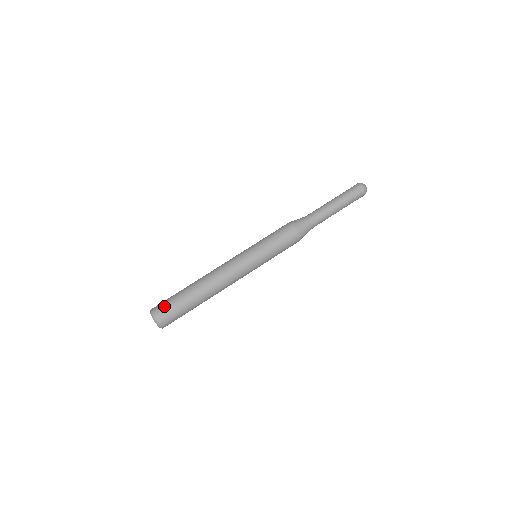
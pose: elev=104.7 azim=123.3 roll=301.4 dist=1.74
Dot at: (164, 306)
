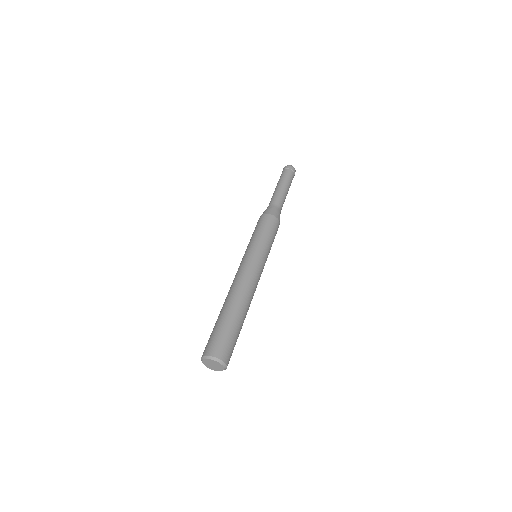
Dot at: (218, 341)
